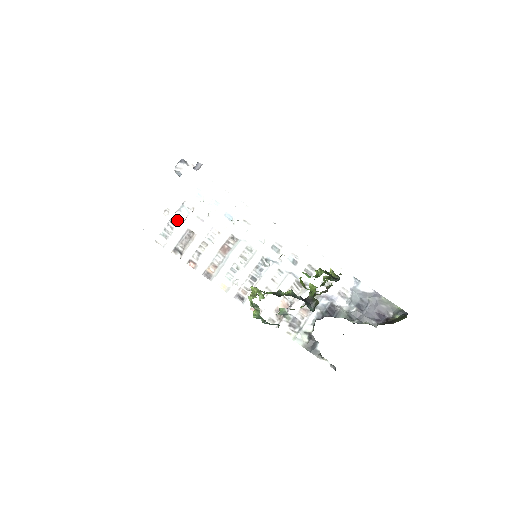
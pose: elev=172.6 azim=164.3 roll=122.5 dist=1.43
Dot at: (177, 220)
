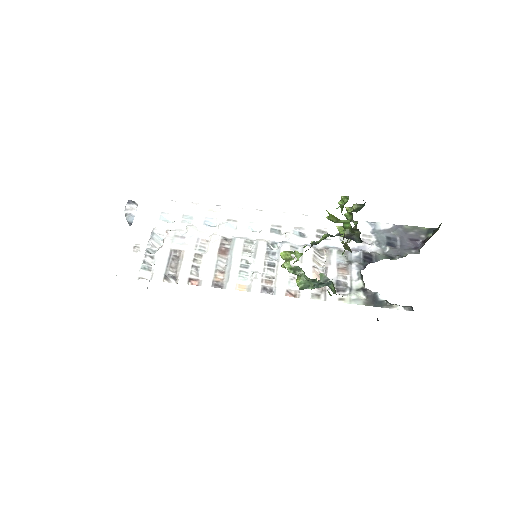
Dot at: (154, 247)
